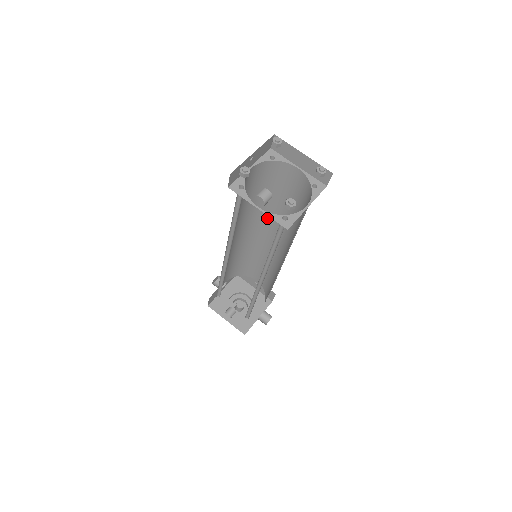
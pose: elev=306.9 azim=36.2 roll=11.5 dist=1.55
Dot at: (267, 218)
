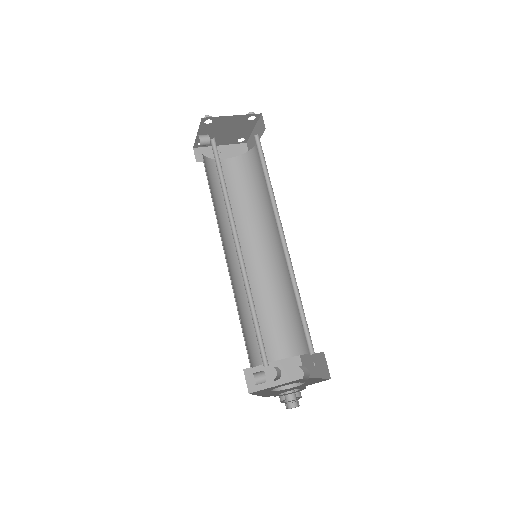
Dot at: (270, 226)
